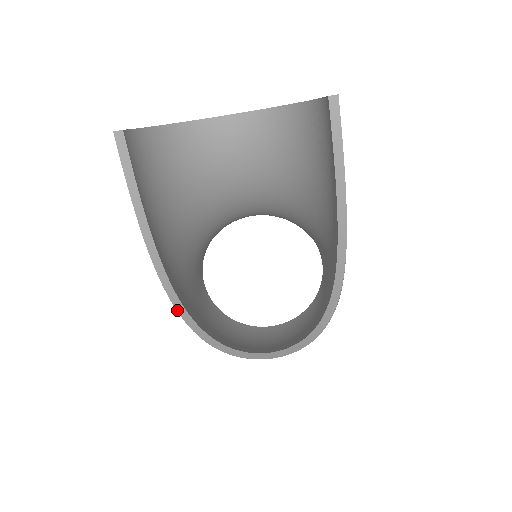
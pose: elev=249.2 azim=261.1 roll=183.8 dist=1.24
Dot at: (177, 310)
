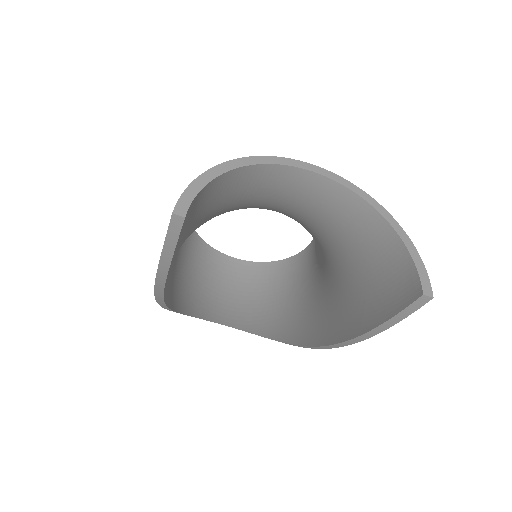
Dot at: occluded
